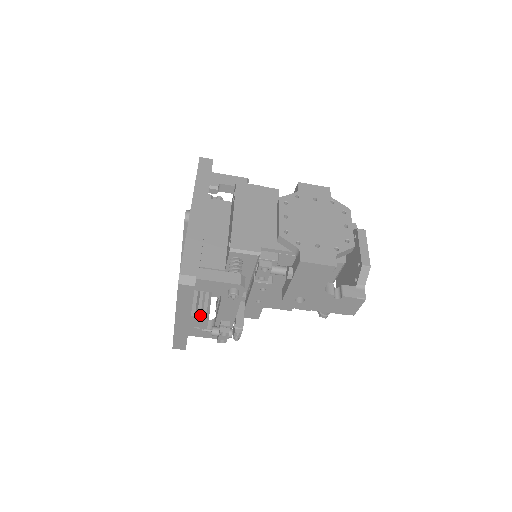
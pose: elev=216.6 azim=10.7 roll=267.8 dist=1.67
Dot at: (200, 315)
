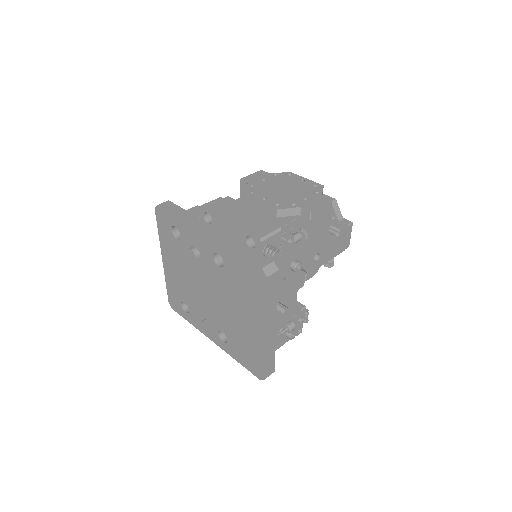
Dot at: (280, 312)
